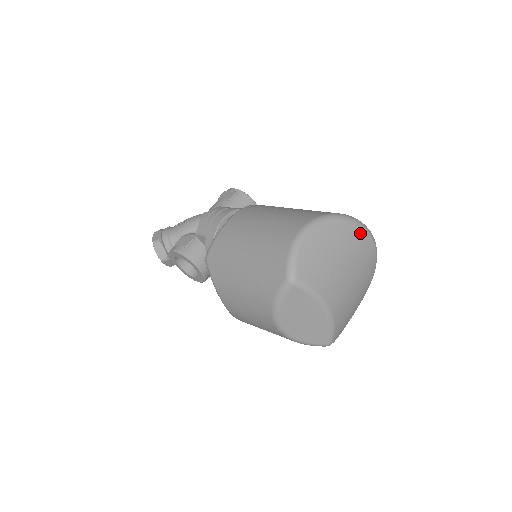
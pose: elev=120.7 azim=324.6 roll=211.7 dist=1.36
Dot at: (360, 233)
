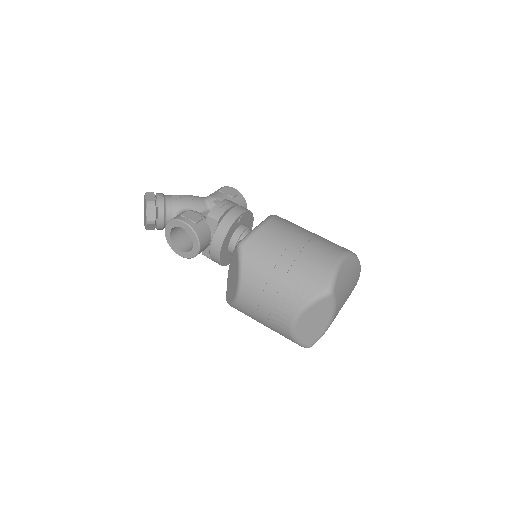
Dot at: (359, 273)
